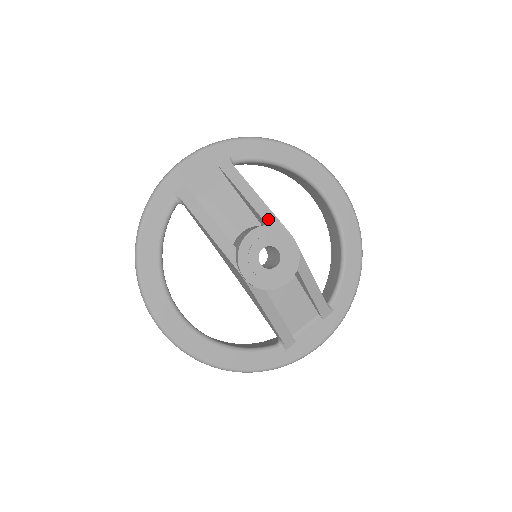
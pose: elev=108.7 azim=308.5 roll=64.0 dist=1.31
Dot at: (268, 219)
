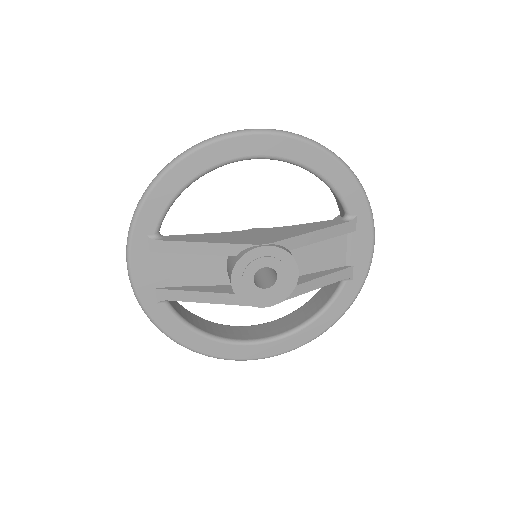
Dot at: (230, 252)
